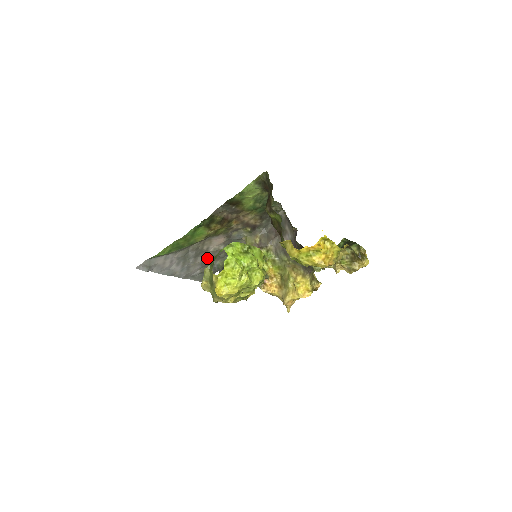
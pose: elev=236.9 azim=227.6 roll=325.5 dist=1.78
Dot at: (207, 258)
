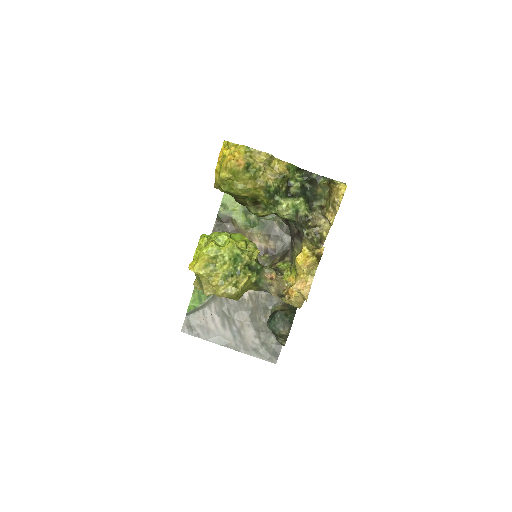
Dot at: (253, 314)
